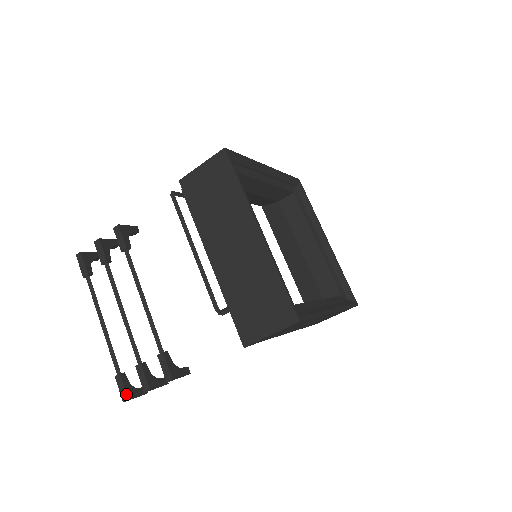
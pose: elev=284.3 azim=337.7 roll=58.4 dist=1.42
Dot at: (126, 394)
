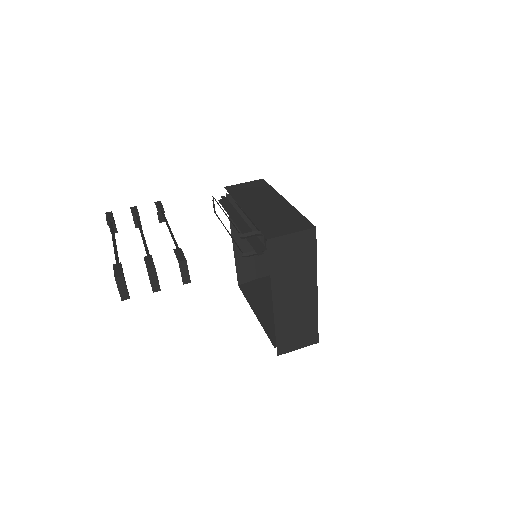
Dot at: (122, 272)
